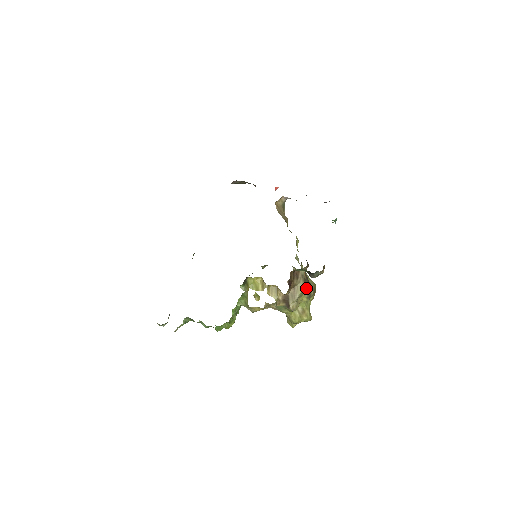
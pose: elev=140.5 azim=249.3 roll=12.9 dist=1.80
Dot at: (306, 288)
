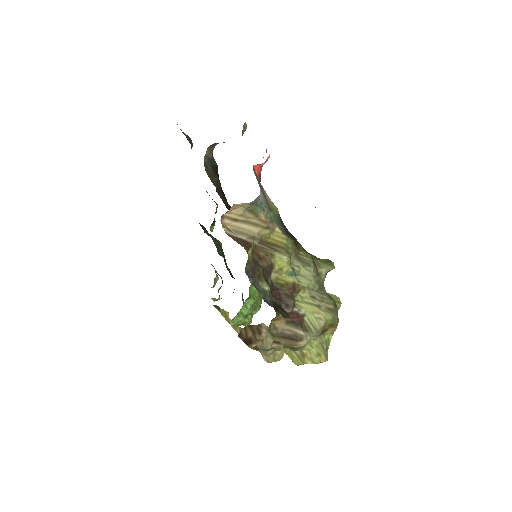
Dot at: (282, 343)
